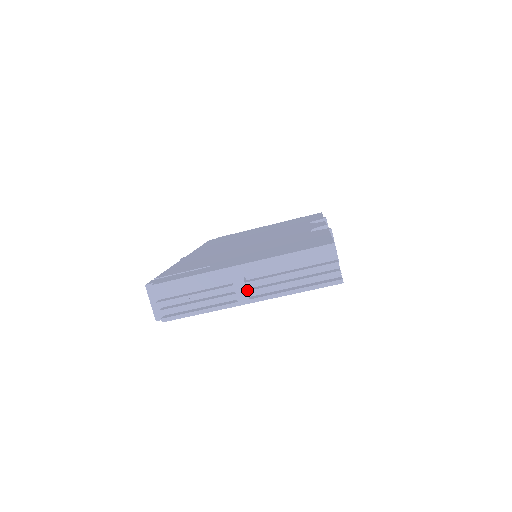
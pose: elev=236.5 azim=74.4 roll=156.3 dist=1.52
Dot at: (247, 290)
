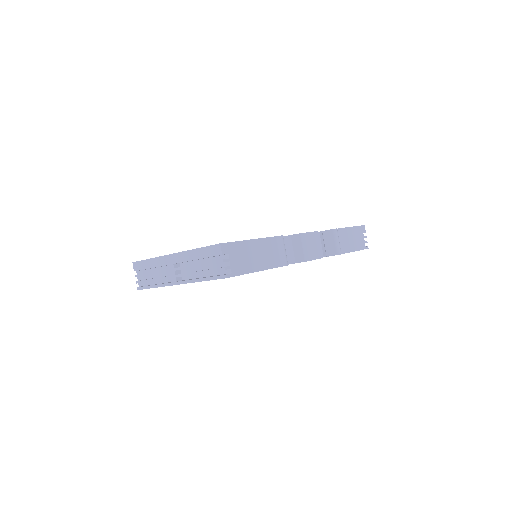
Dot at: (176, 274)
